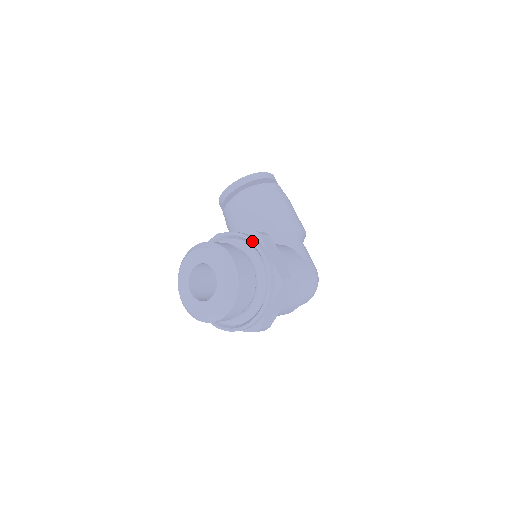
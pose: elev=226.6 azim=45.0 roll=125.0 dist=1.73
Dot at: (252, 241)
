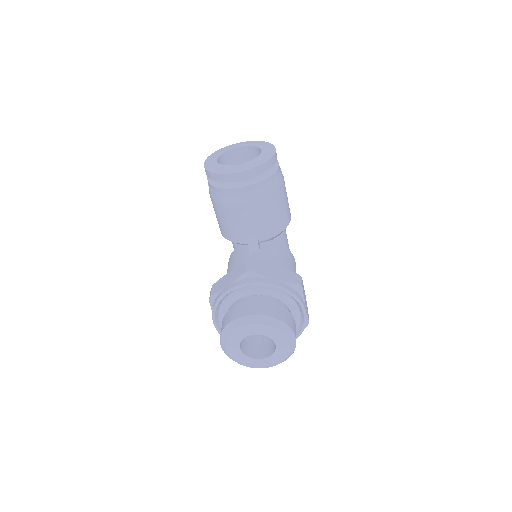
Dot at: (299, 301)
